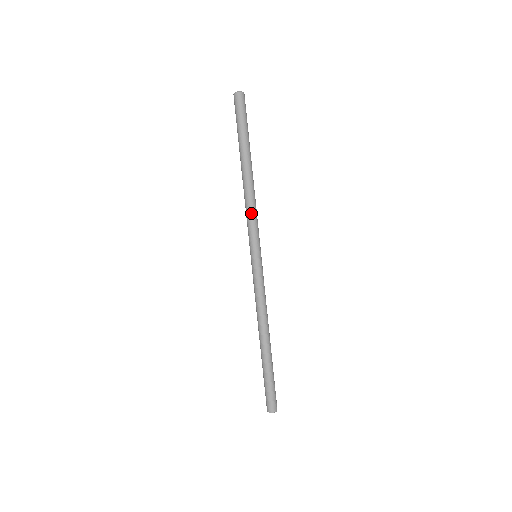
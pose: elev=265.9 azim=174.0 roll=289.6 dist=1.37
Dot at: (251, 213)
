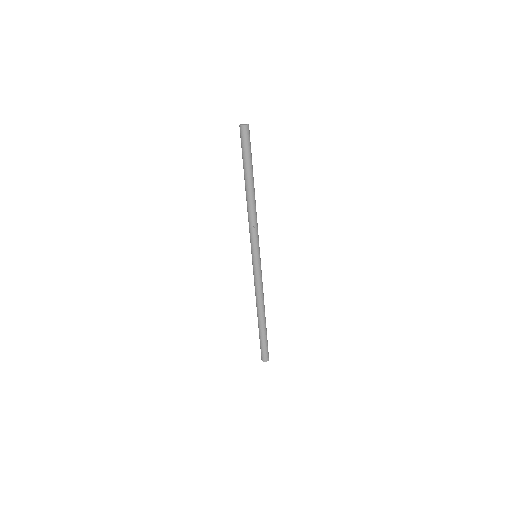
Dot at: (249, 225)
